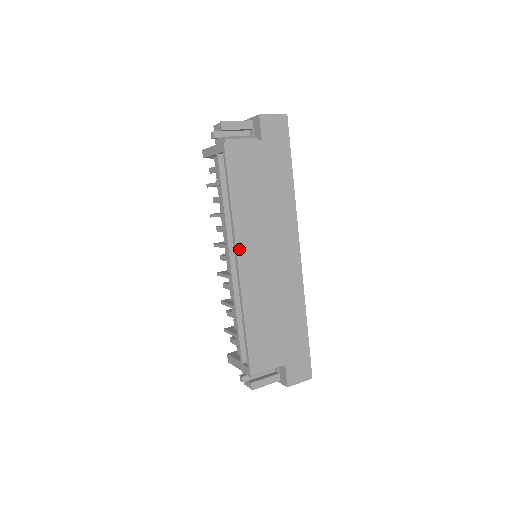
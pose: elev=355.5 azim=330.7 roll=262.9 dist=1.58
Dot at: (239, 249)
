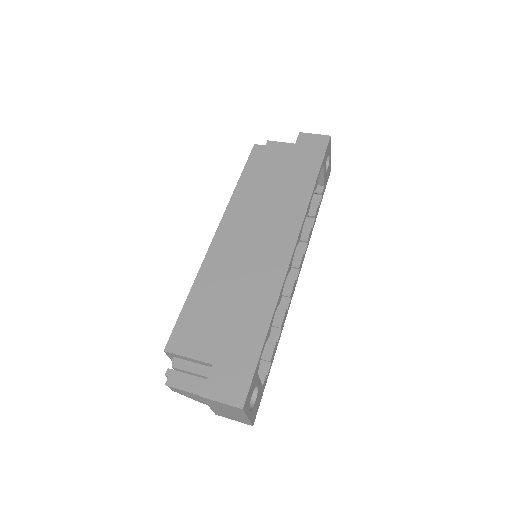
Dot at: (224, 222)
